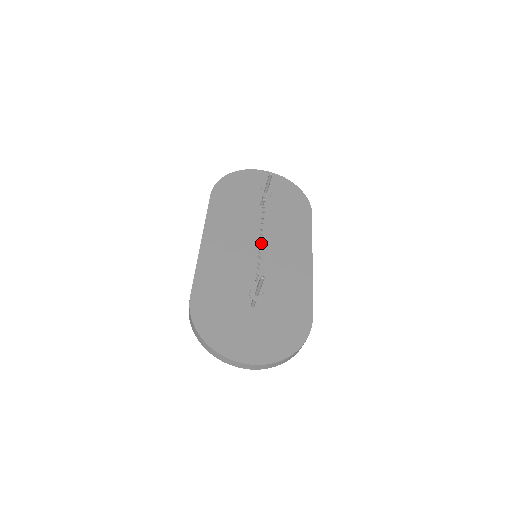
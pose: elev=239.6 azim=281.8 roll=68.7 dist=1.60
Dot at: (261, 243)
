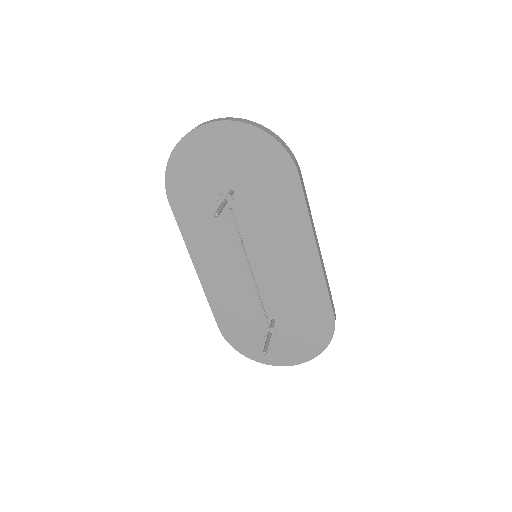
Dot at: (252, 273)
